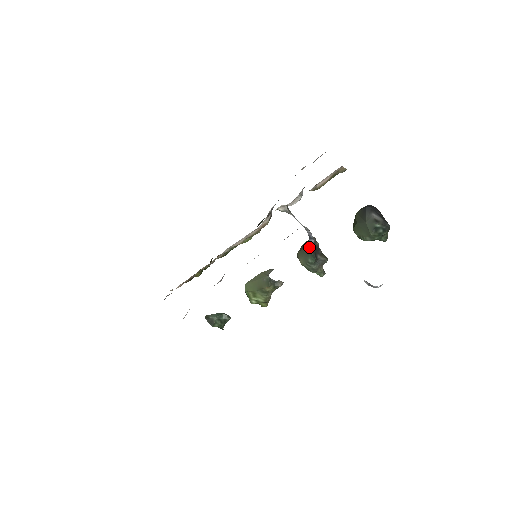
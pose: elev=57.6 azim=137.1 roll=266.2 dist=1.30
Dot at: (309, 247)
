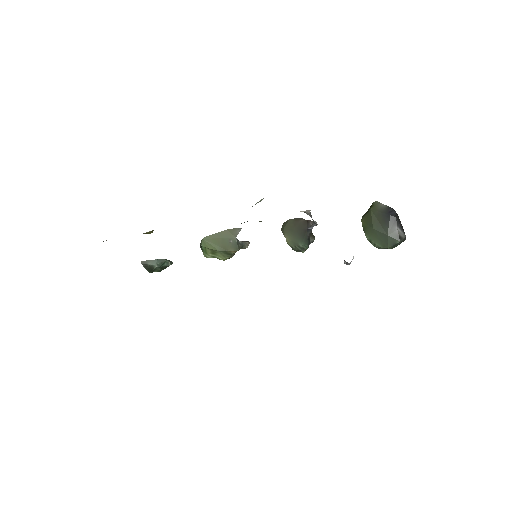
Dot at: (306, 234)
